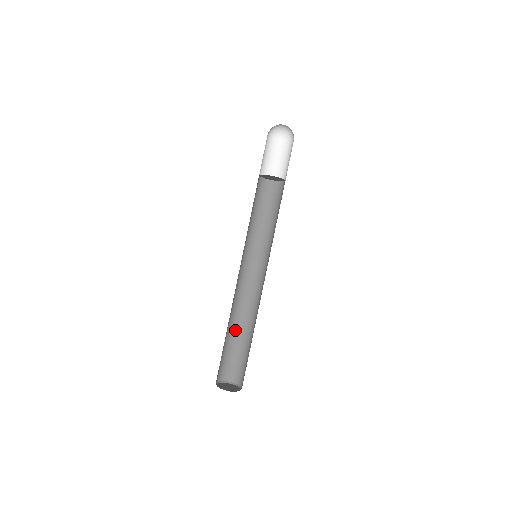
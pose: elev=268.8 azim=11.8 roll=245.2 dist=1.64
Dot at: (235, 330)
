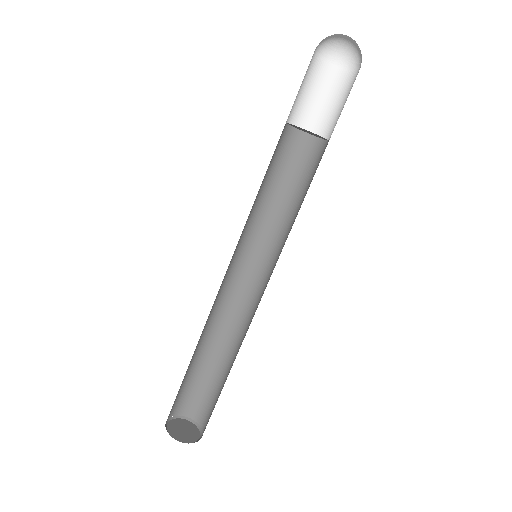
Dot at: (208, 352)
